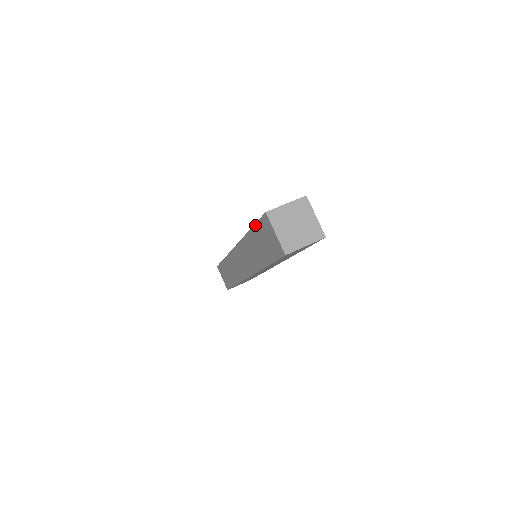
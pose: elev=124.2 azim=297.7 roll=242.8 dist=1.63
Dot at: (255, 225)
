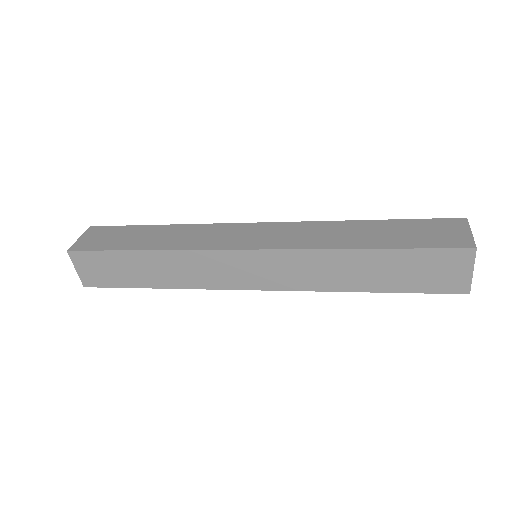
Dot at: (409, 250)
